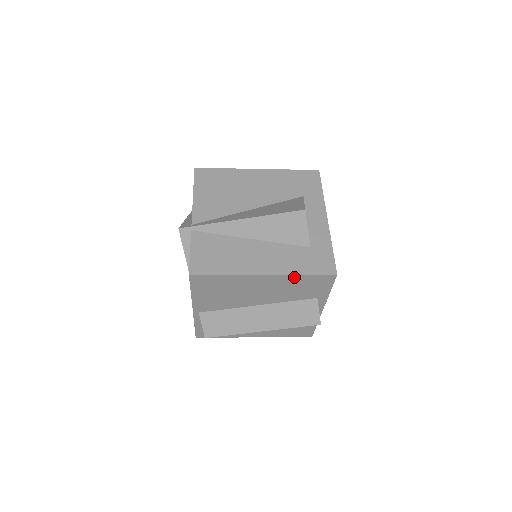
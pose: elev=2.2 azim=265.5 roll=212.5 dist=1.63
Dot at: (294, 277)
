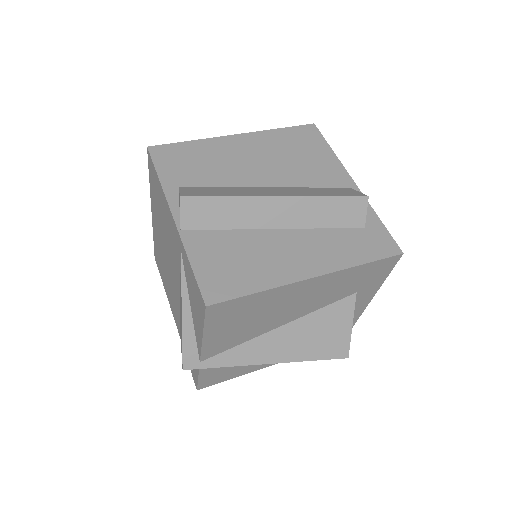
Dot at: occluded
